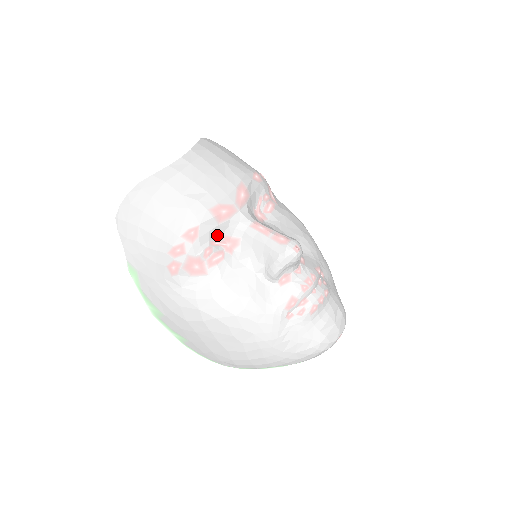
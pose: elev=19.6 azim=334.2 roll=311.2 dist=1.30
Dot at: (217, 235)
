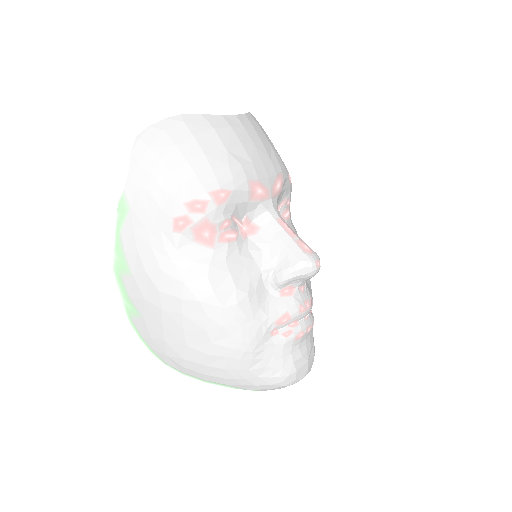
Dot at: (241, 212)
